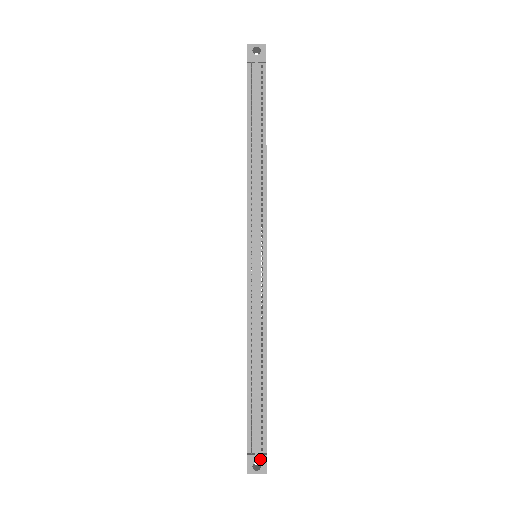
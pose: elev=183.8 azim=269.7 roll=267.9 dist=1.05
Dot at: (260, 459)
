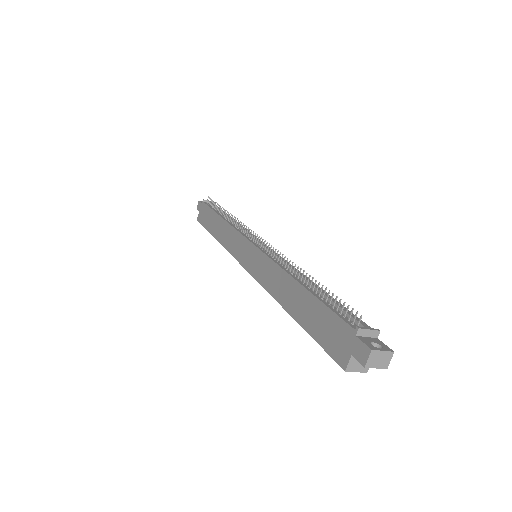
Dot at: (374, 340)
